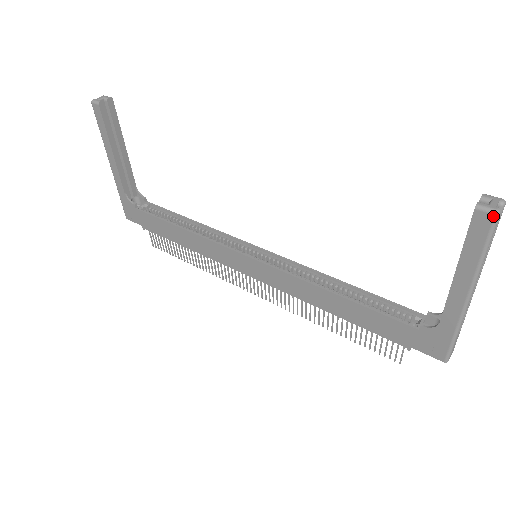
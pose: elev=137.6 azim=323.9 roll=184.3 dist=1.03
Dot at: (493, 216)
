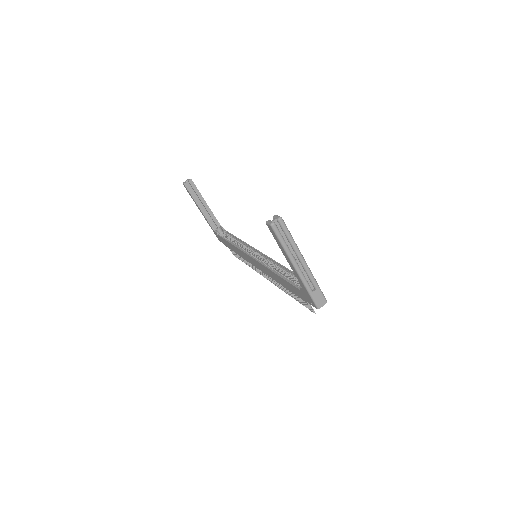
Dot at: (271, 227)
